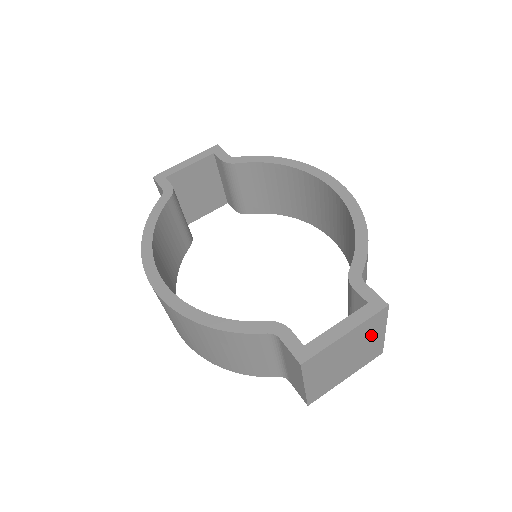
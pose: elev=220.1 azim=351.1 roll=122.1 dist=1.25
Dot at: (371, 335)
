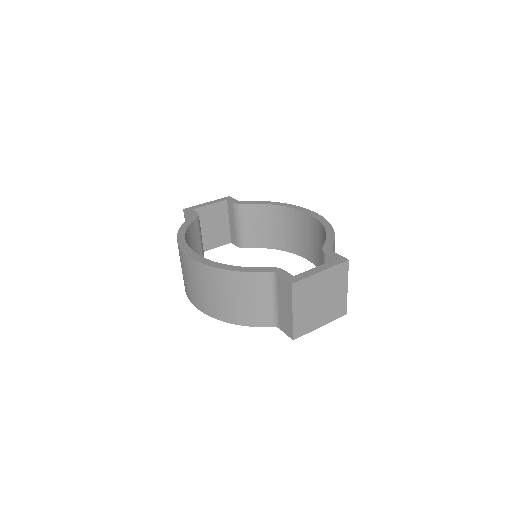
Dot at: (338, 286)
